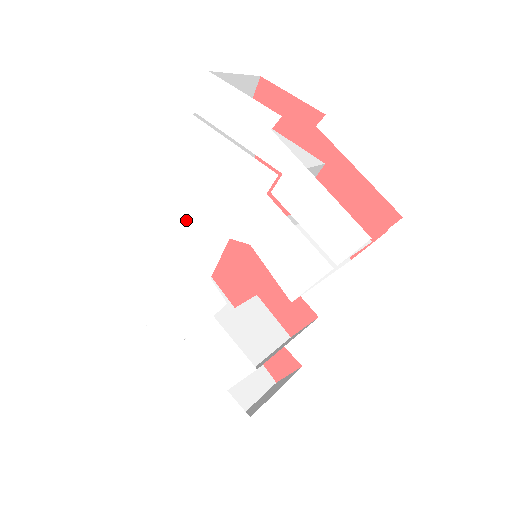
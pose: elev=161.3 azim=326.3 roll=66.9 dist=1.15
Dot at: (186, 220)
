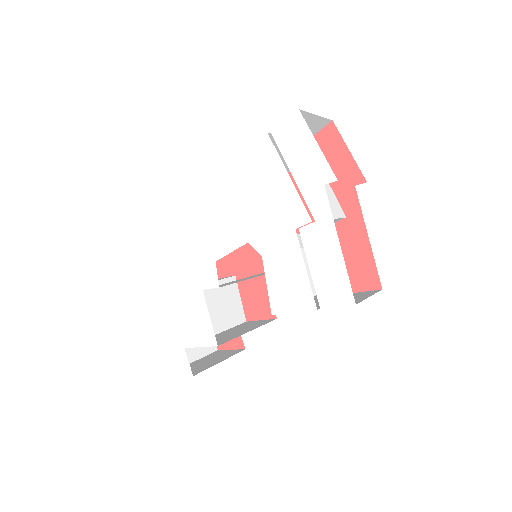
Dot at: (219, 208)
